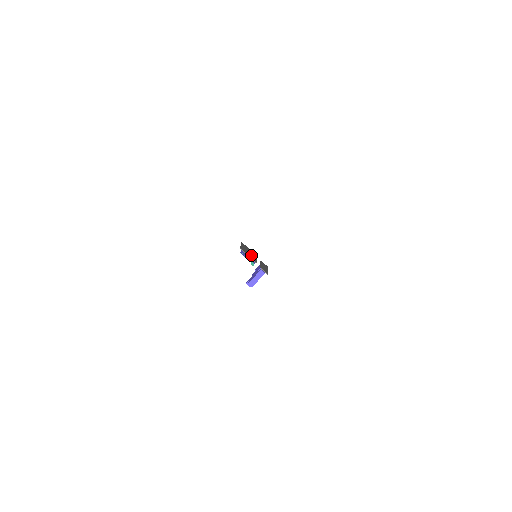
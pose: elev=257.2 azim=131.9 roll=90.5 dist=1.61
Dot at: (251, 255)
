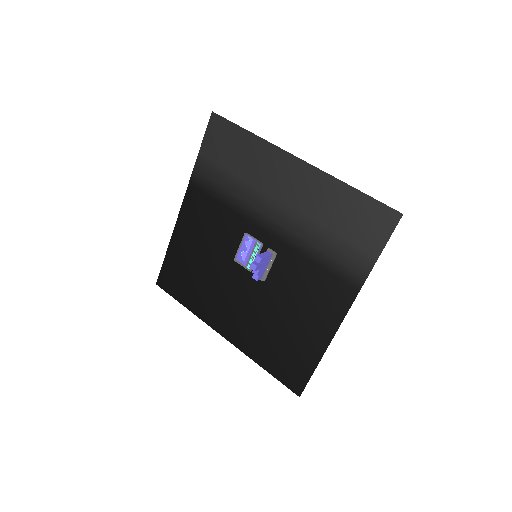
Dot at: (253, 249)
